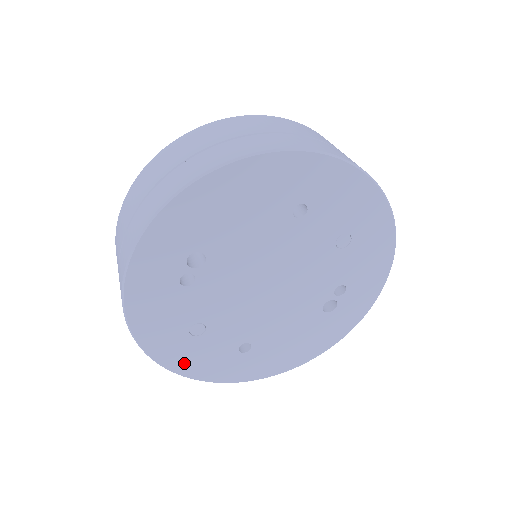
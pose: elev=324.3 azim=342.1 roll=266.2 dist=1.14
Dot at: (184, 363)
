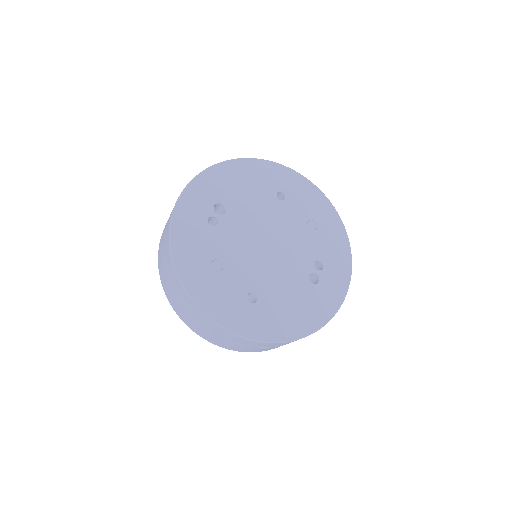
Dot at: (204, 297)
